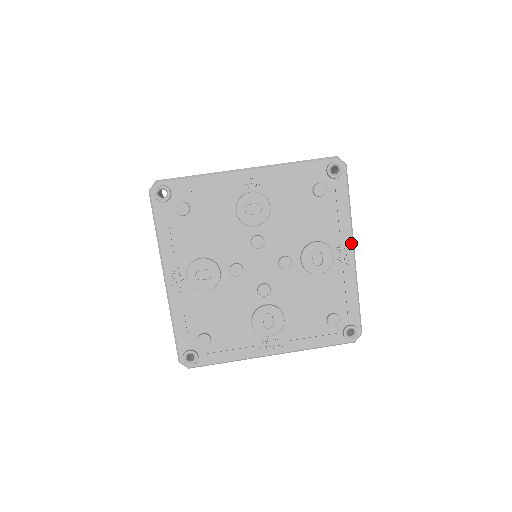
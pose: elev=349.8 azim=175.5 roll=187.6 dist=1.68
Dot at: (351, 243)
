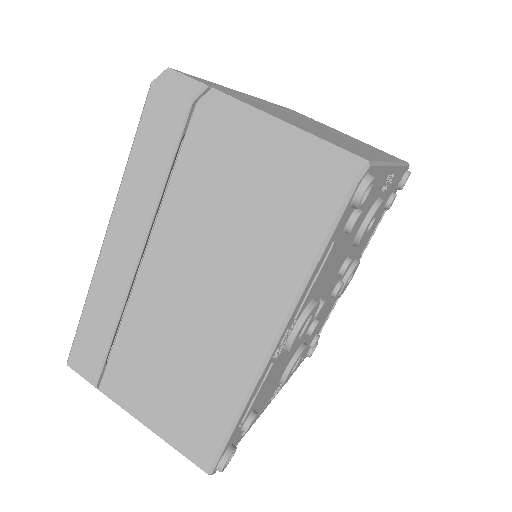
Dot at: (392, 169)
